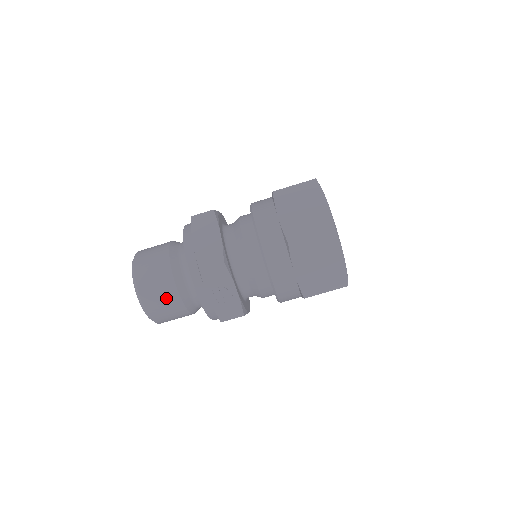
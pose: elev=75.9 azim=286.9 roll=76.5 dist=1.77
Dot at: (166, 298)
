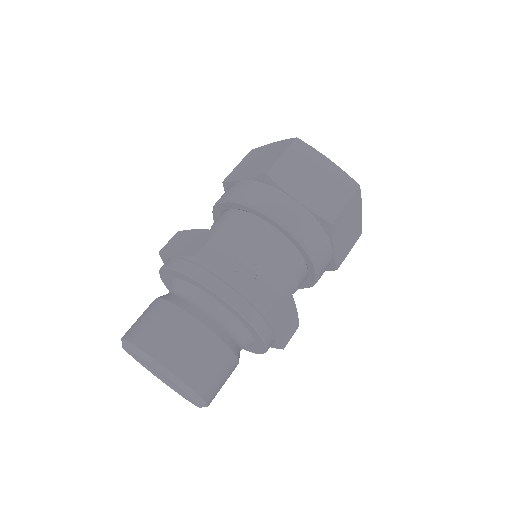
Dot at: (185, 335)
